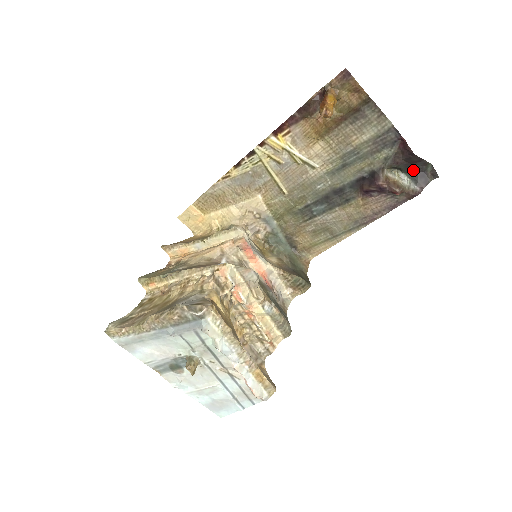
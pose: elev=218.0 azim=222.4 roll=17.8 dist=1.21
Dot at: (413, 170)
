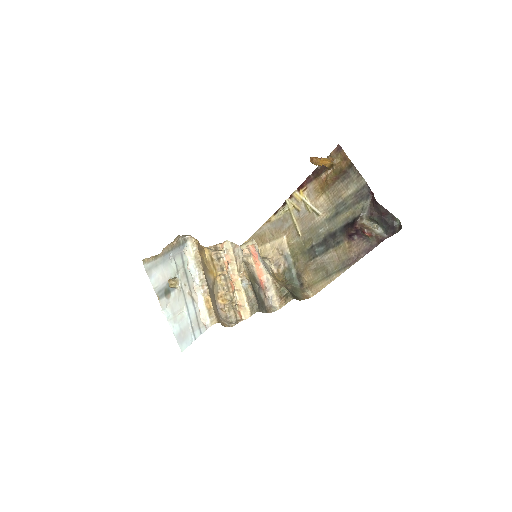
Dot at: (386, 223)
